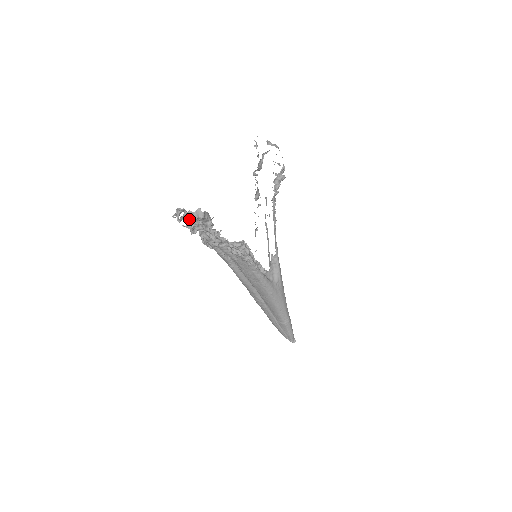
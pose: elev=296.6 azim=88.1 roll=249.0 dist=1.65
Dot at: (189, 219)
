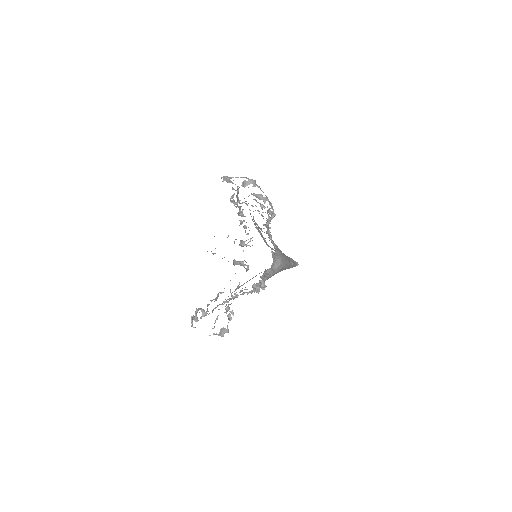
Dot at: occluded
